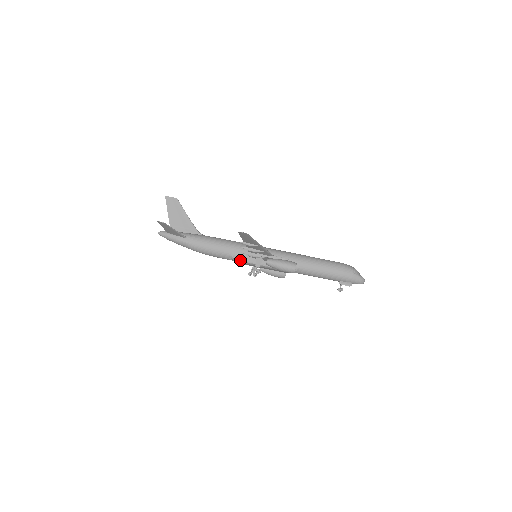
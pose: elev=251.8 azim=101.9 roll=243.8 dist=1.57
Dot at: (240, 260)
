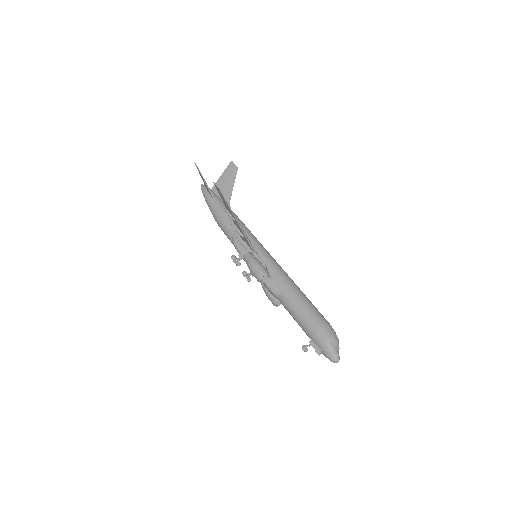
Dot at: (236, 246)
